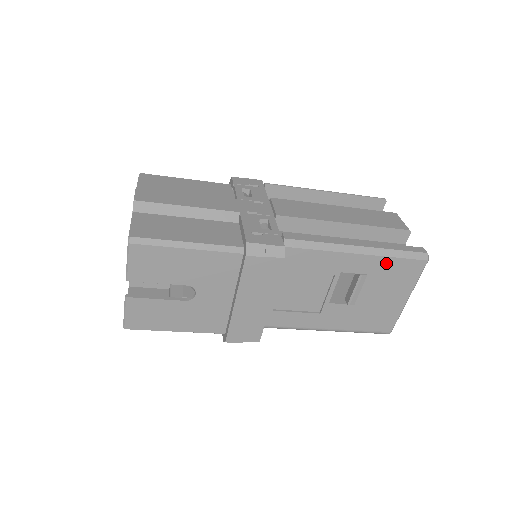
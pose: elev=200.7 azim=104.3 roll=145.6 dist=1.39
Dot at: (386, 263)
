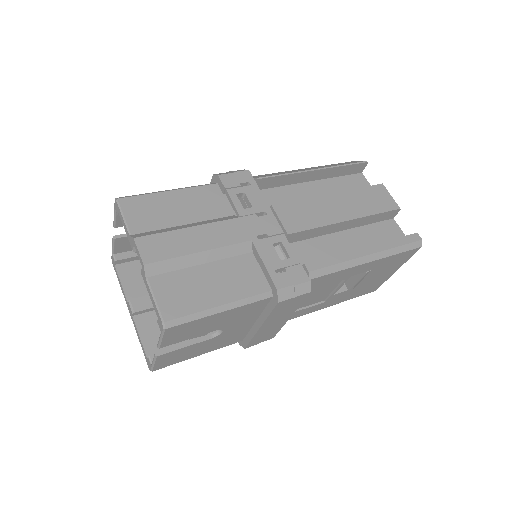
Dot at: (389, 259)
